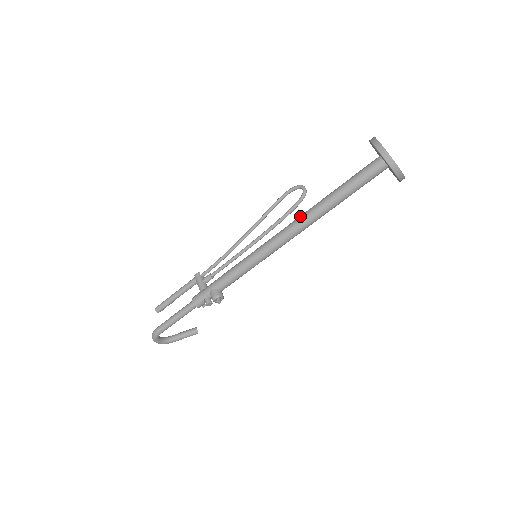
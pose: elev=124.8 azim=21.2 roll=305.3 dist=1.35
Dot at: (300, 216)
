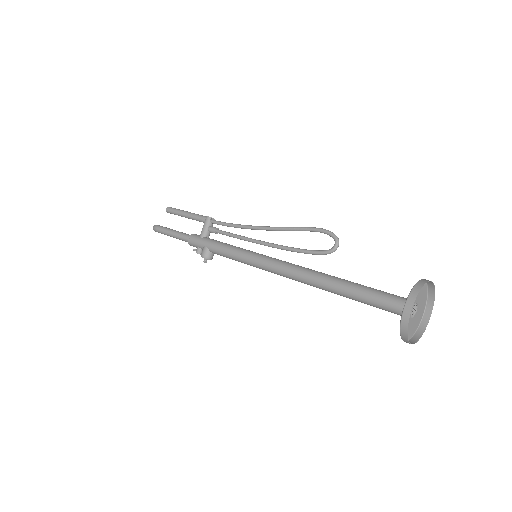
Dot at: (307, 271)
